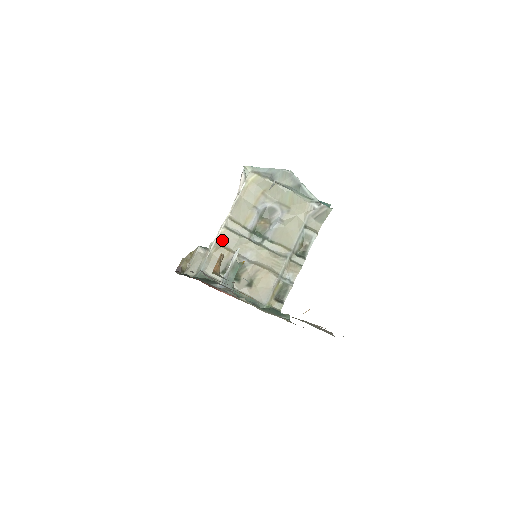
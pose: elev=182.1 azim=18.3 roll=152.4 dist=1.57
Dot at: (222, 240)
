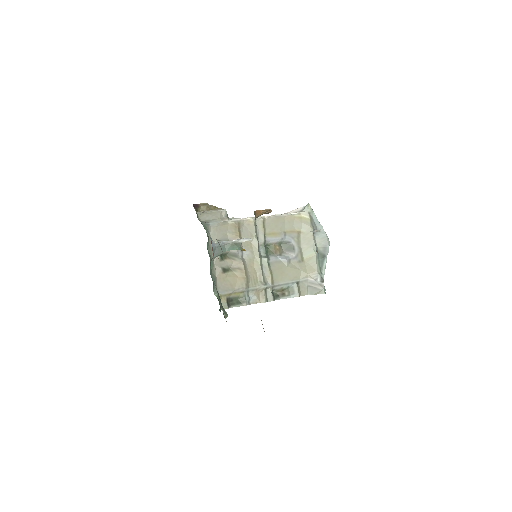
Dot at: (243, 224)
